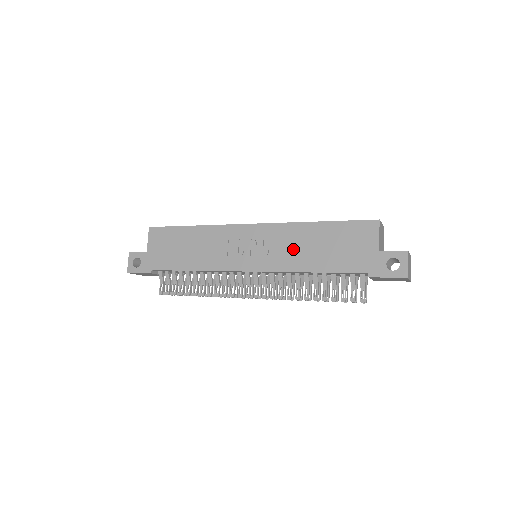
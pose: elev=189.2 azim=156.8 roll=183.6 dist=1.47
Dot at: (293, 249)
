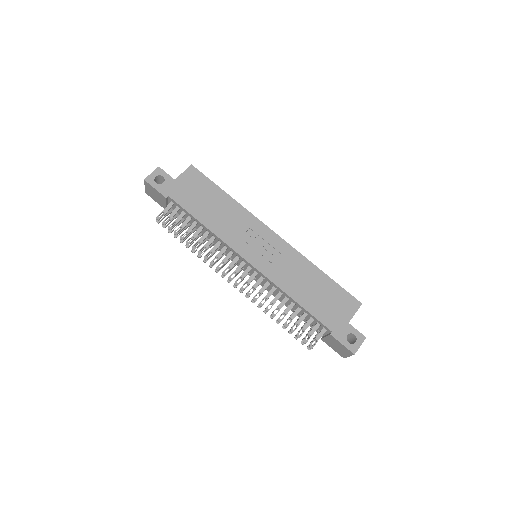
Dot at: (293, 274)
